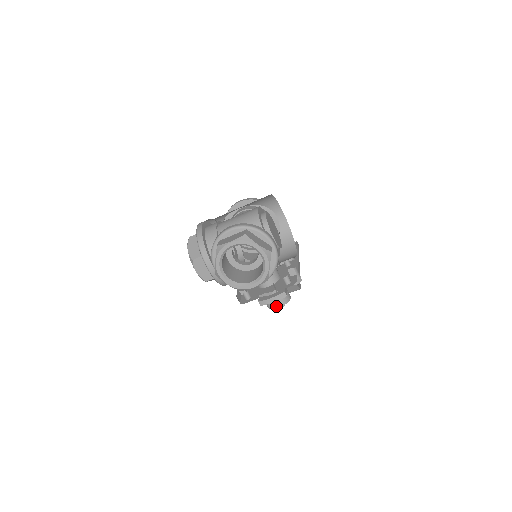
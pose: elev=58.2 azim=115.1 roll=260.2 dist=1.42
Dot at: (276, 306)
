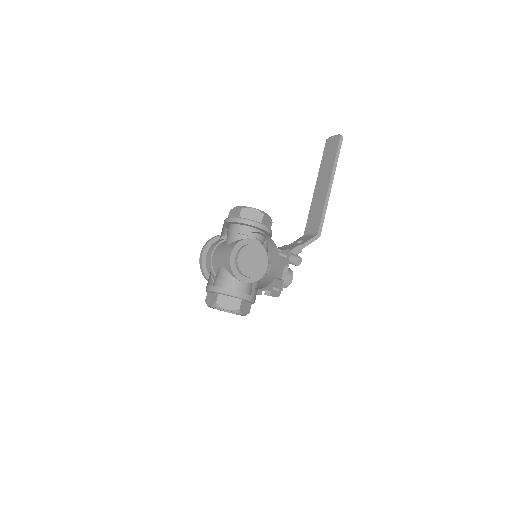
Dot at: occluded
